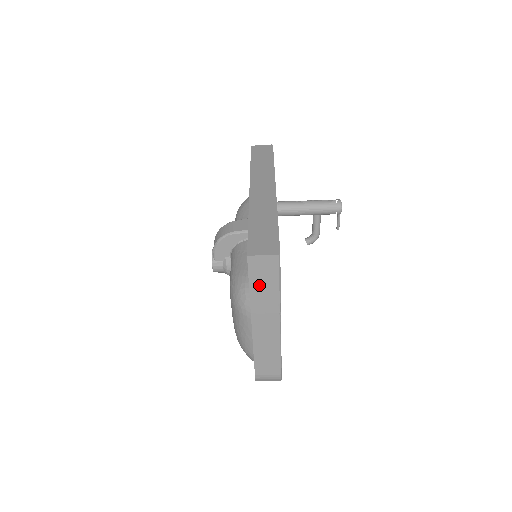
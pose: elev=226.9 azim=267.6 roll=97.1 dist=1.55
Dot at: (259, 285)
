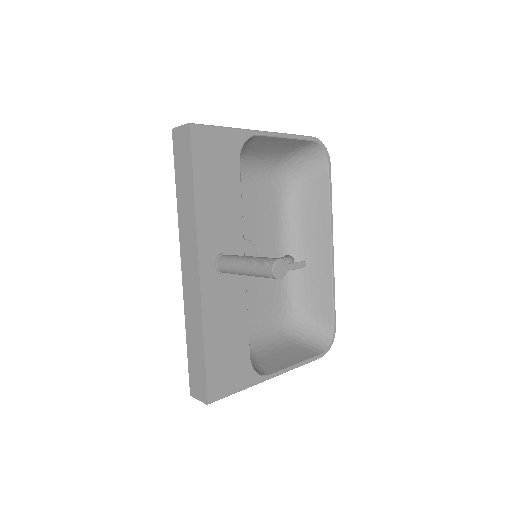
Dot at: occluded
